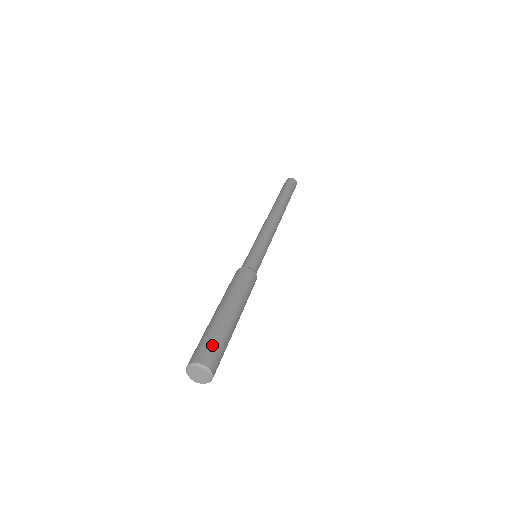
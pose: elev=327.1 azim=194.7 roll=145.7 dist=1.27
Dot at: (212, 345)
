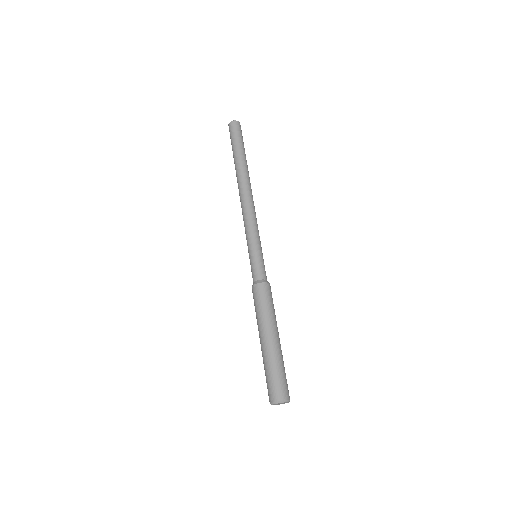
Dot at: (282, 380)
